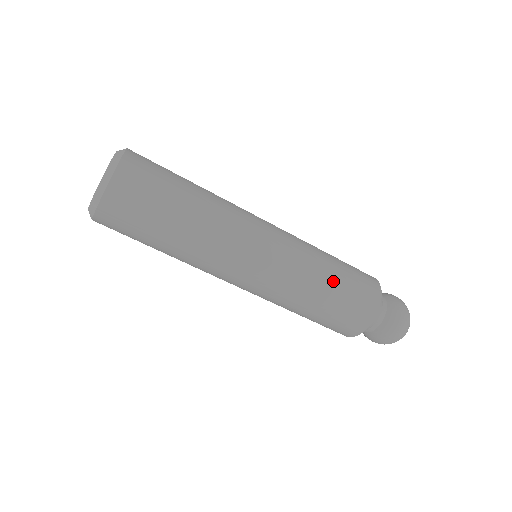
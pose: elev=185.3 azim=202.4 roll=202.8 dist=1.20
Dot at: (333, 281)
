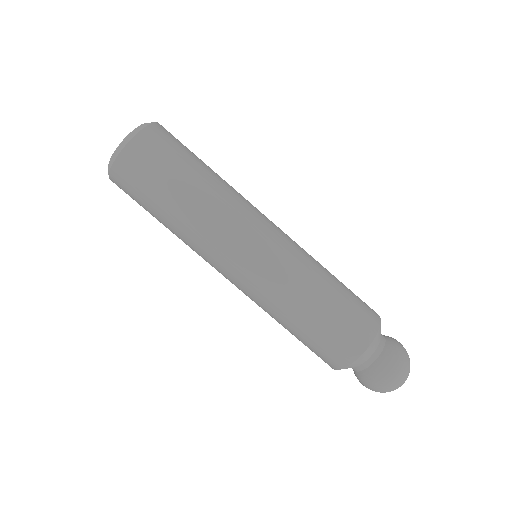
Dot at: (331, 290)
